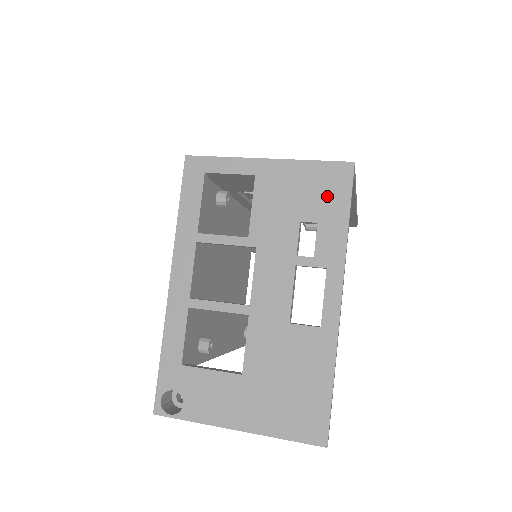
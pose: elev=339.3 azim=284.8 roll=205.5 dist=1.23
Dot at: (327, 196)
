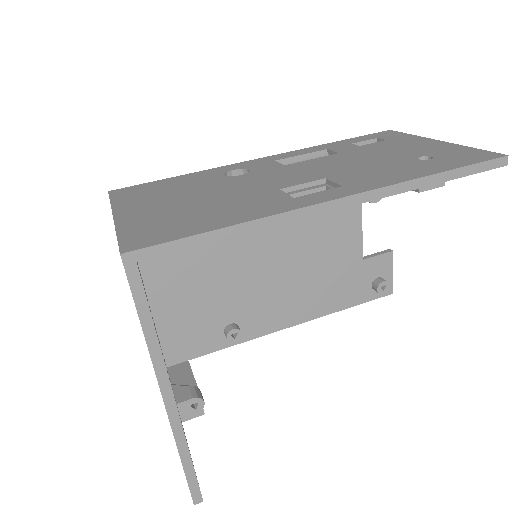
Dot at: occluded
